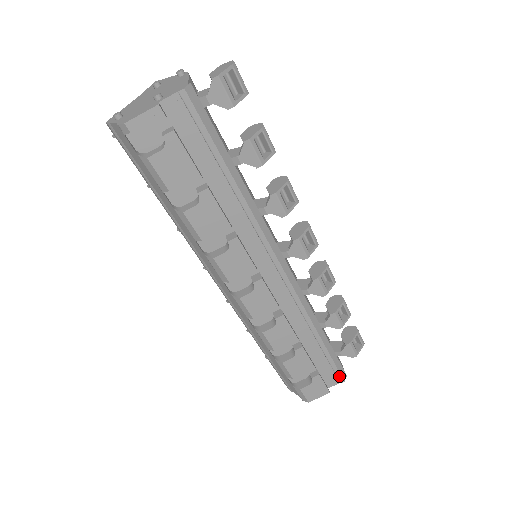
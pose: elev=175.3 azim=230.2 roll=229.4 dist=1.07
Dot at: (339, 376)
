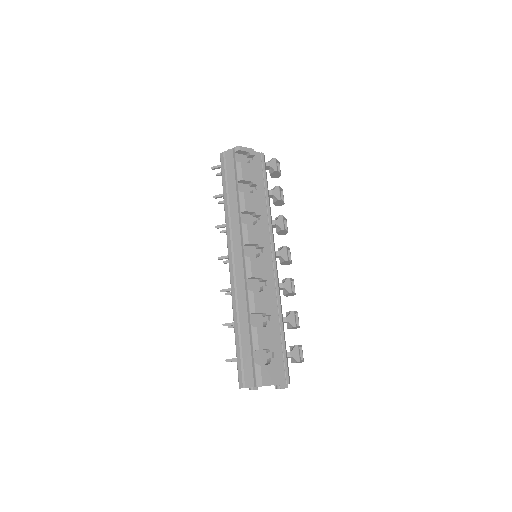
Dot at: (287, 374)
